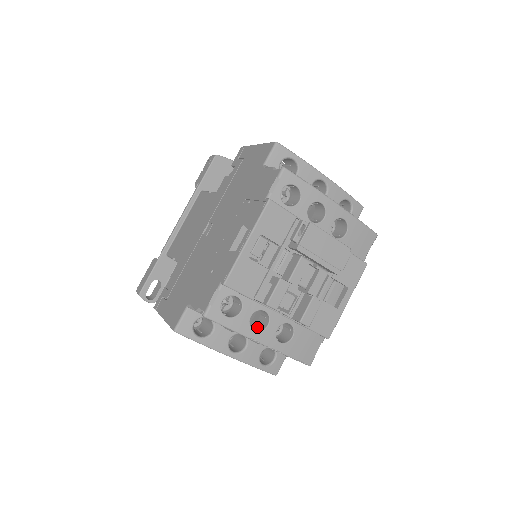
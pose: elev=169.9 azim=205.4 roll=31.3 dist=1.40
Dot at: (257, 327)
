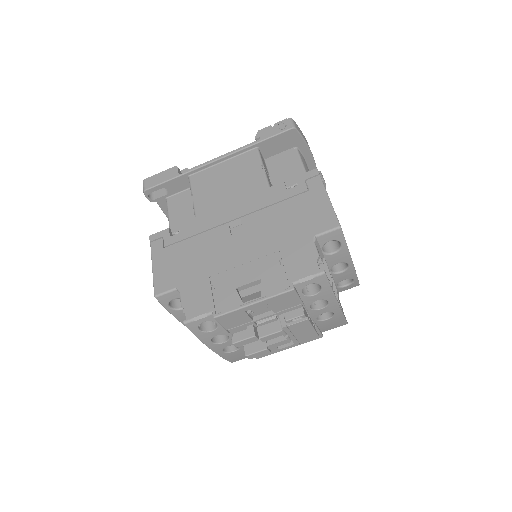
Dot at: (215, 336)
